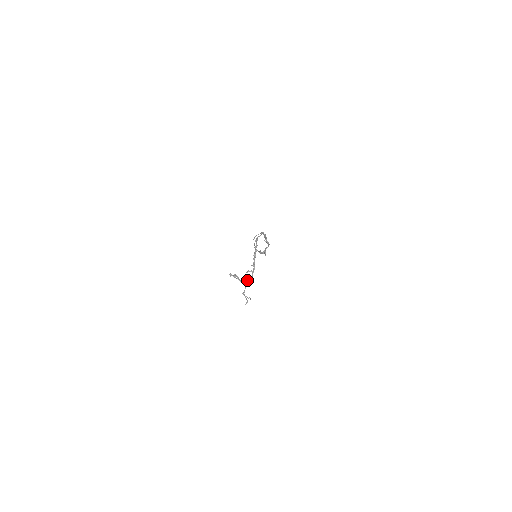
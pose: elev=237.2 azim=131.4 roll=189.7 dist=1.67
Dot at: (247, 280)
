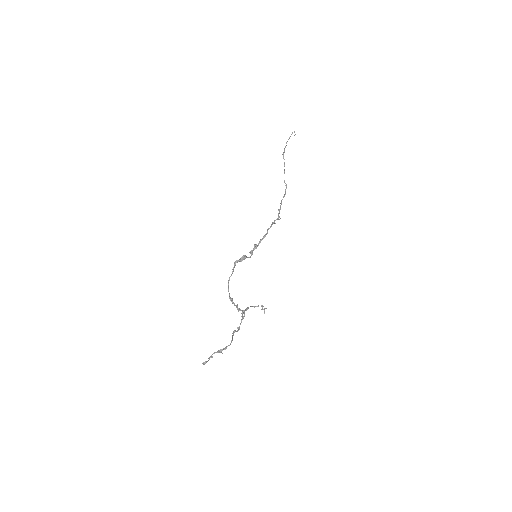
Dot at: (230, 344)
